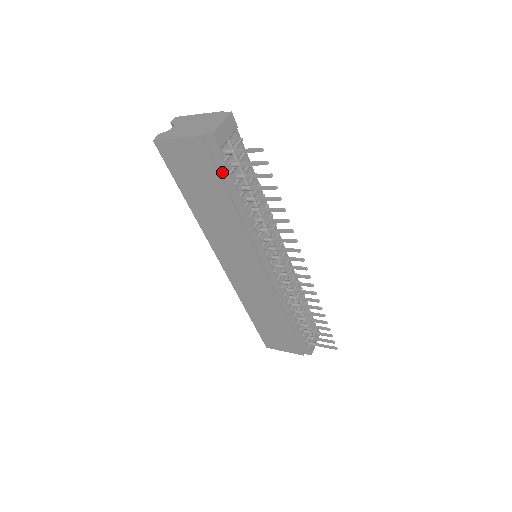
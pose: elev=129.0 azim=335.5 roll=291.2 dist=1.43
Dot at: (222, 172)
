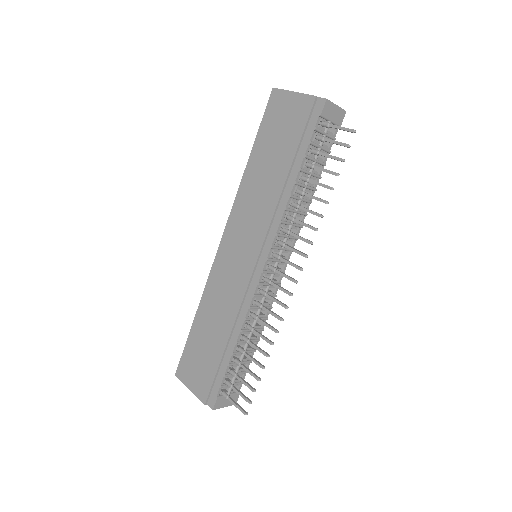
Dot at: (304, 139)
